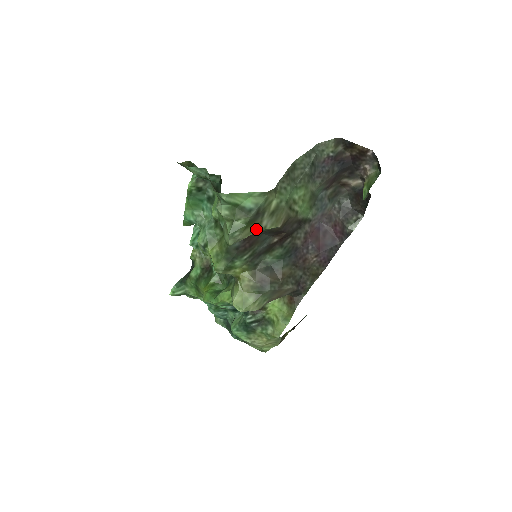
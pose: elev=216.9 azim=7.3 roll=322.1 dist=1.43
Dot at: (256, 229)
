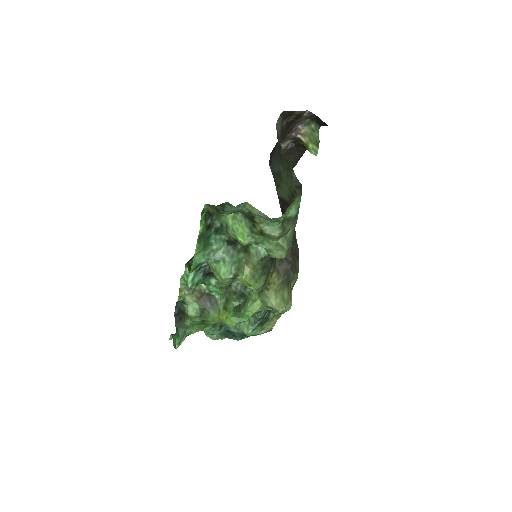
Dot at: occluded
